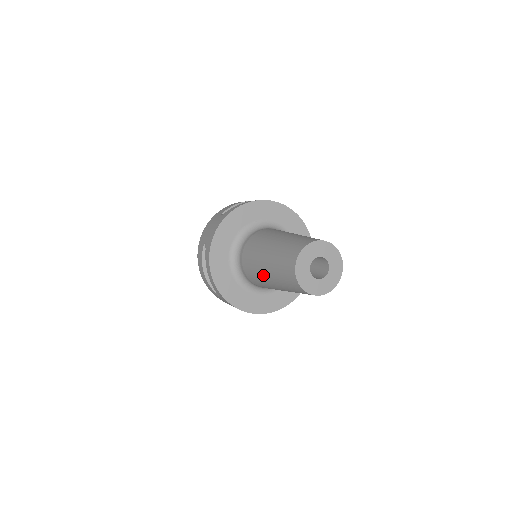
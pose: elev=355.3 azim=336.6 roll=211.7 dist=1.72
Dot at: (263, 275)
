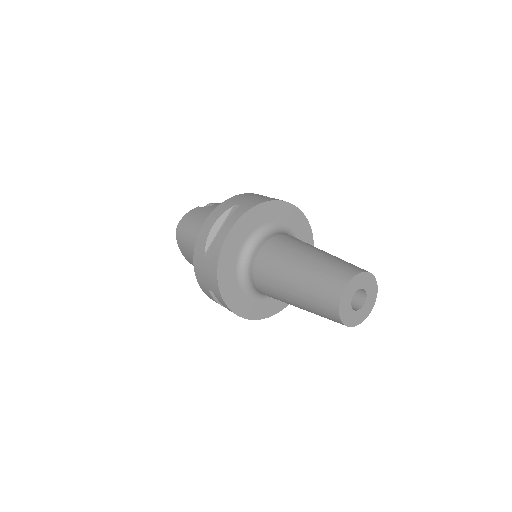
Dot at: occluded
